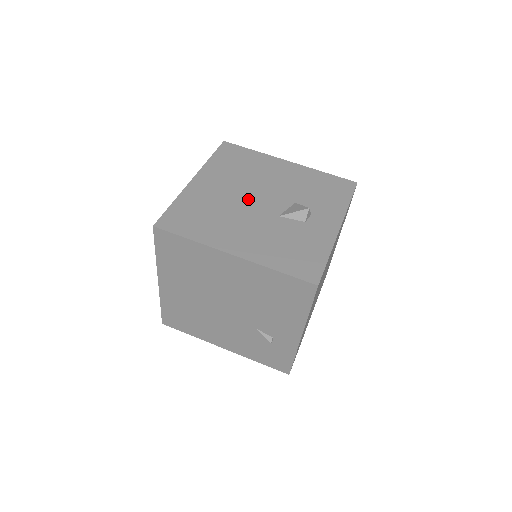
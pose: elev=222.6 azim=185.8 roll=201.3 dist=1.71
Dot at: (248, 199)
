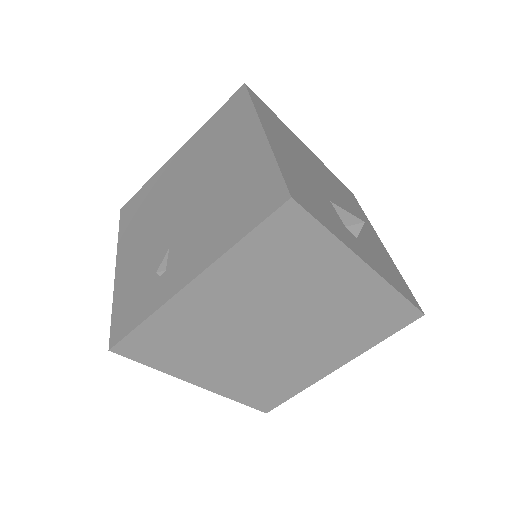
Dot at: (324, 181)
